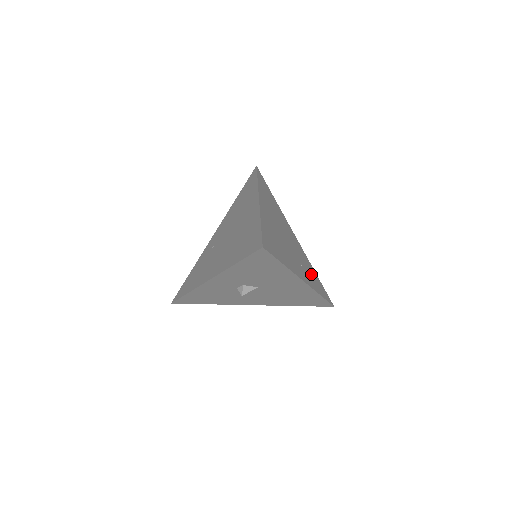
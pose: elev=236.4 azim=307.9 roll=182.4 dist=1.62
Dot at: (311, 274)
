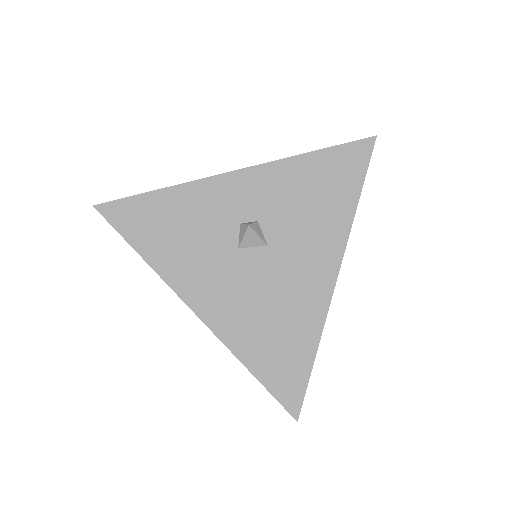
Dot at: occluded
